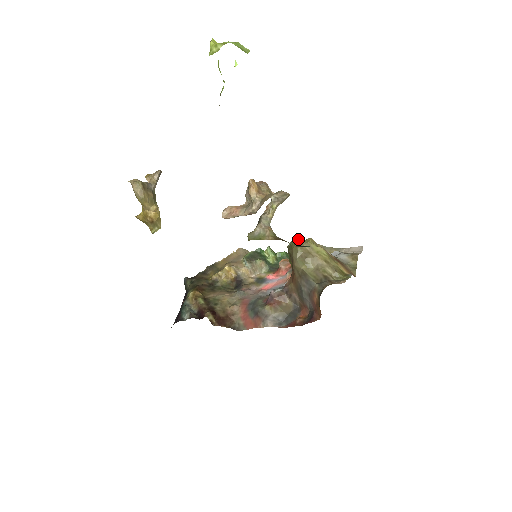
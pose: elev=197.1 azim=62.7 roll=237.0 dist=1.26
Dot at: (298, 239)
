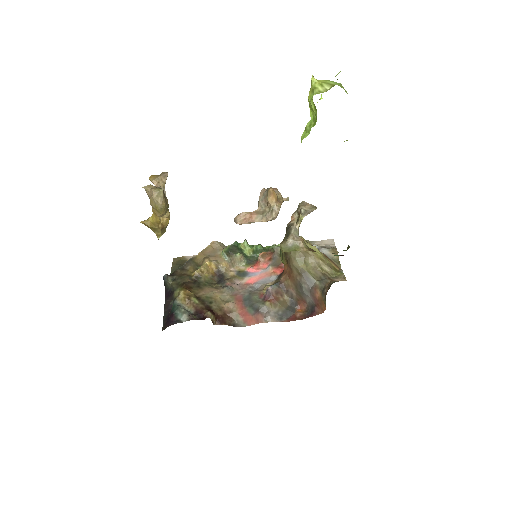
Dot at: occluded
